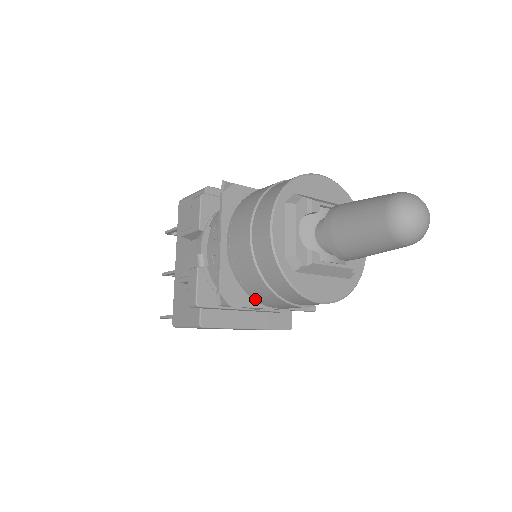
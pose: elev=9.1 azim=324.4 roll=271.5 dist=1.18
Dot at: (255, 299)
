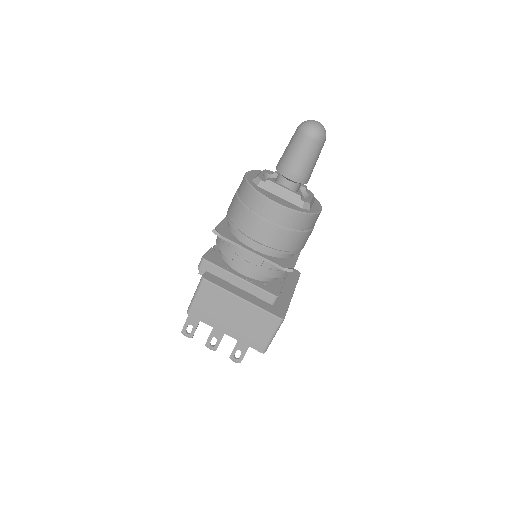
Dot at: (239, 232)
